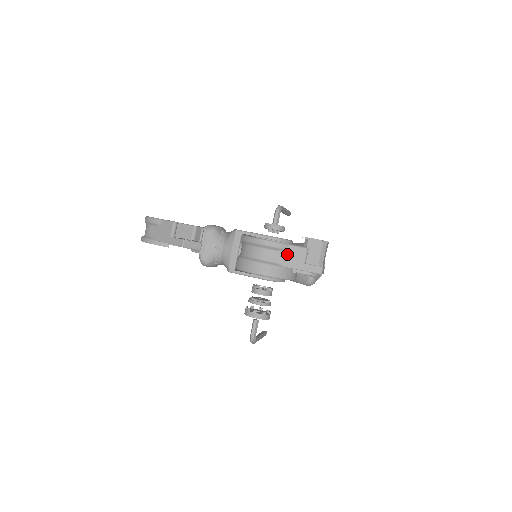
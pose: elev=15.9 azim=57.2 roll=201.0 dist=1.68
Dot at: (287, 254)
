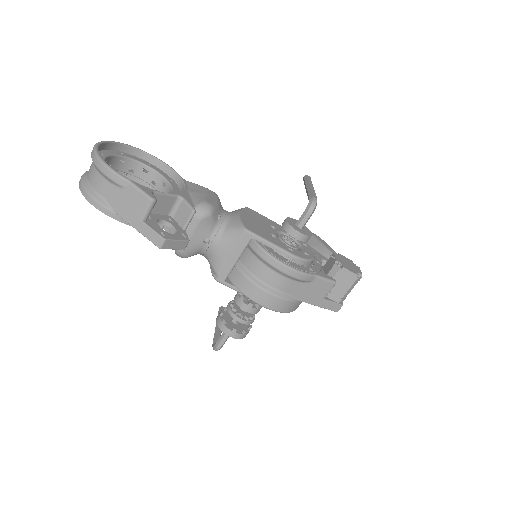
Dot at: (308, 286)
